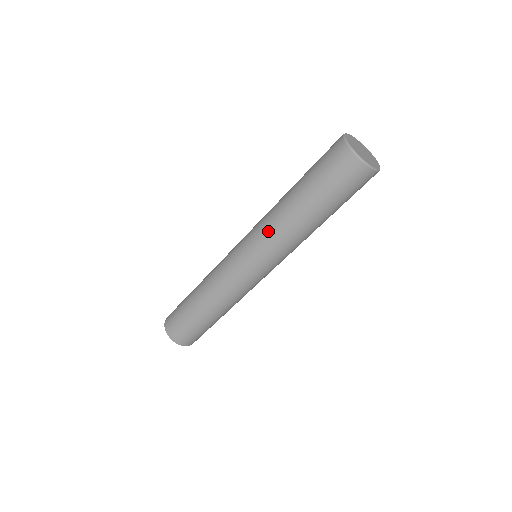
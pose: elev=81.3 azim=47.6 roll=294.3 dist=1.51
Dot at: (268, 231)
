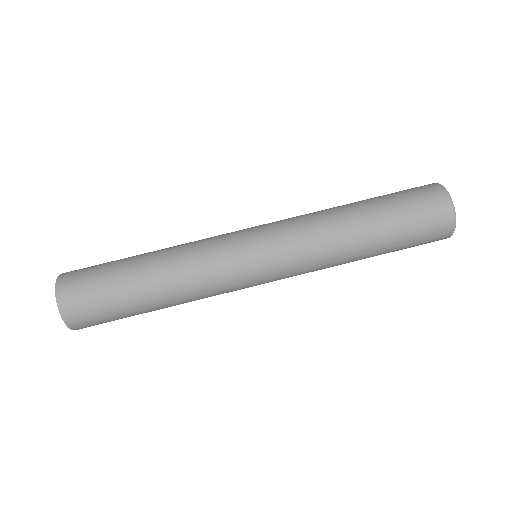
Dot at: (315, 261)
